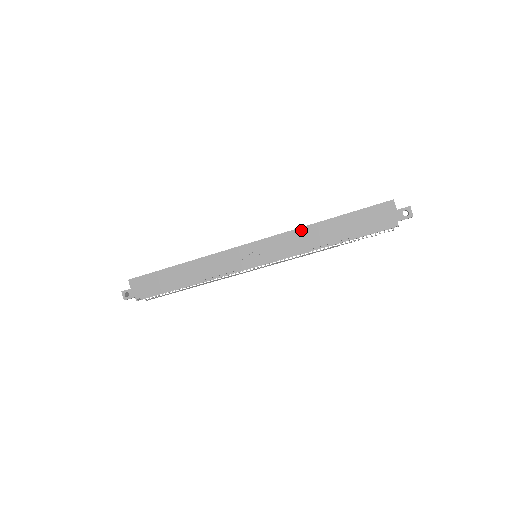
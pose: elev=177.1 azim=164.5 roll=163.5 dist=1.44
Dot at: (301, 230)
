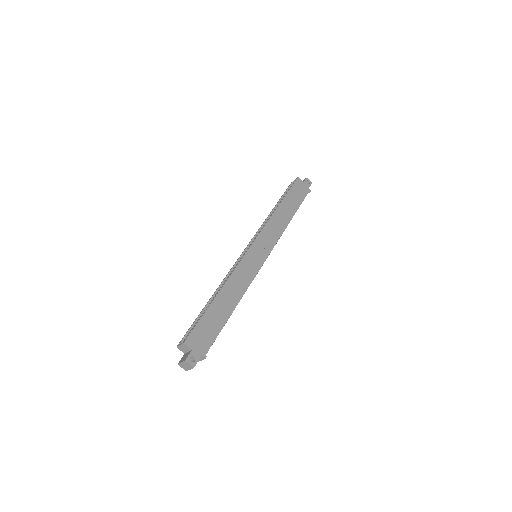
Dot at: (273, 217)
